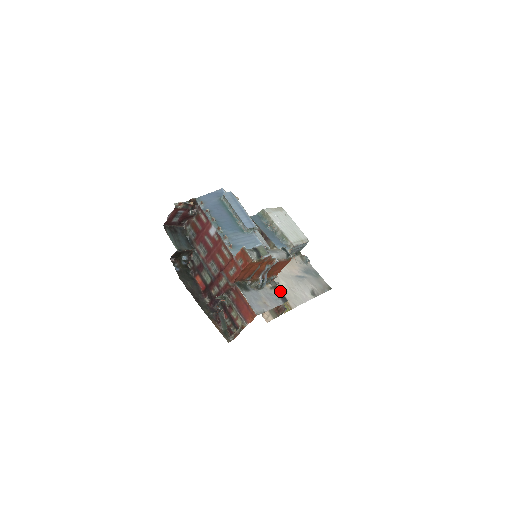
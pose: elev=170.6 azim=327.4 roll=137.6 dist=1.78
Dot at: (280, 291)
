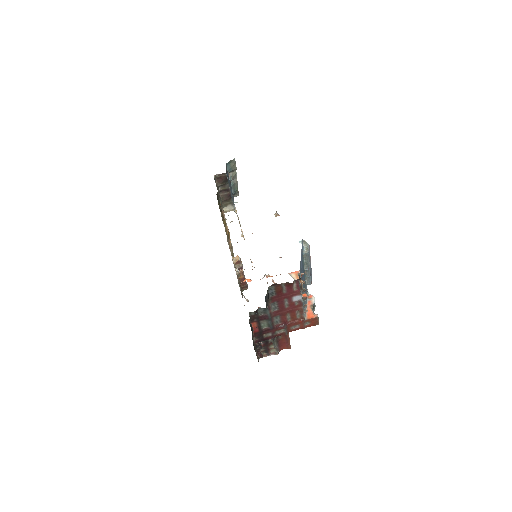
Dot at: occluded
